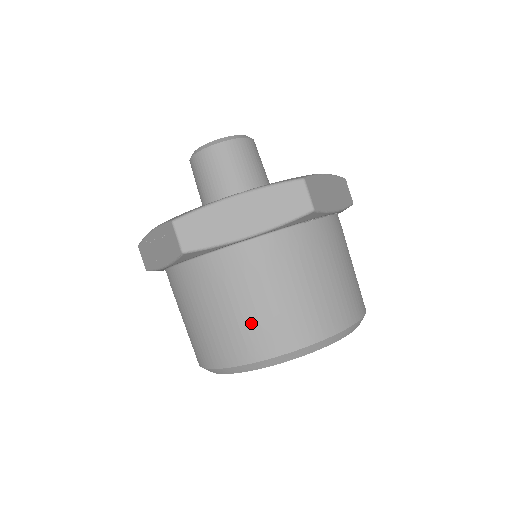
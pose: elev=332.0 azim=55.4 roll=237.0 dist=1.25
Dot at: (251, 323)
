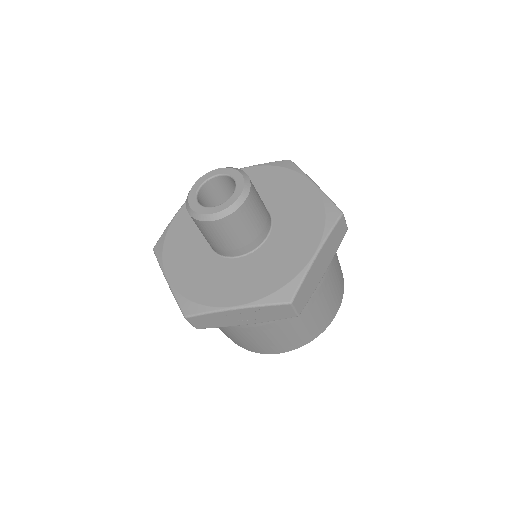
Dot at: (322, 316)
